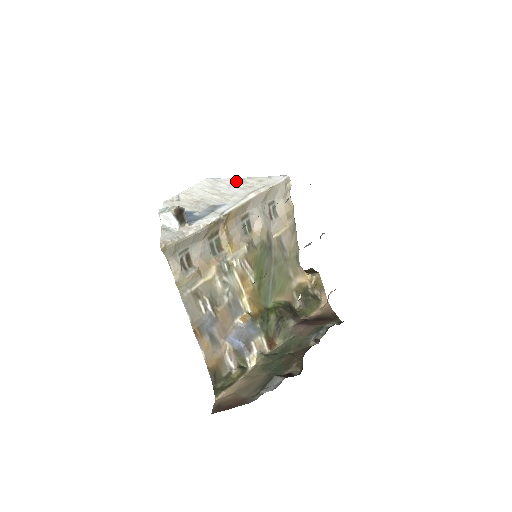
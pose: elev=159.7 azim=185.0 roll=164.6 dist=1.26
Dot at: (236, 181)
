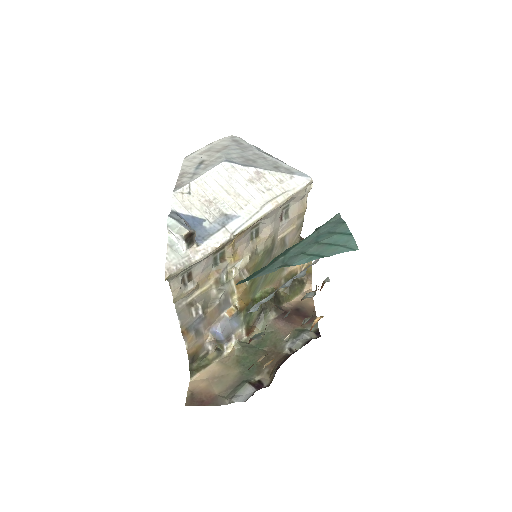
Dot at: (255, 174)
